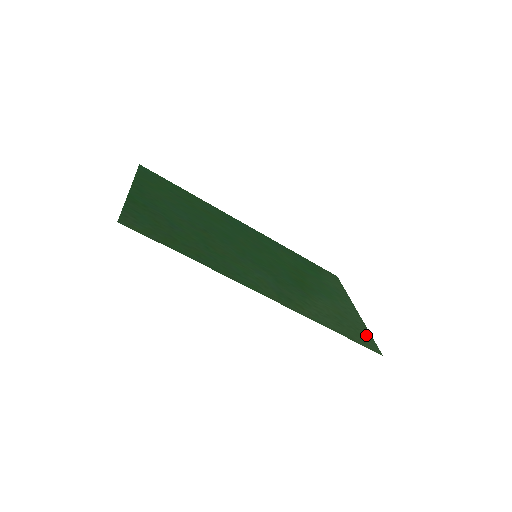
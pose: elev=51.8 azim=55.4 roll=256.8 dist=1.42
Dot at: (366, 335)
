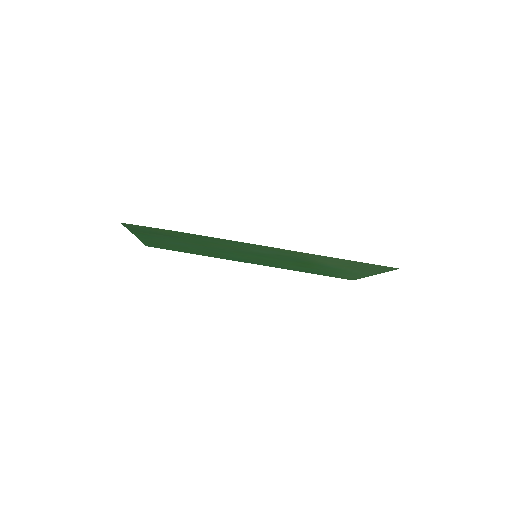
Dot at: (380, 270)
